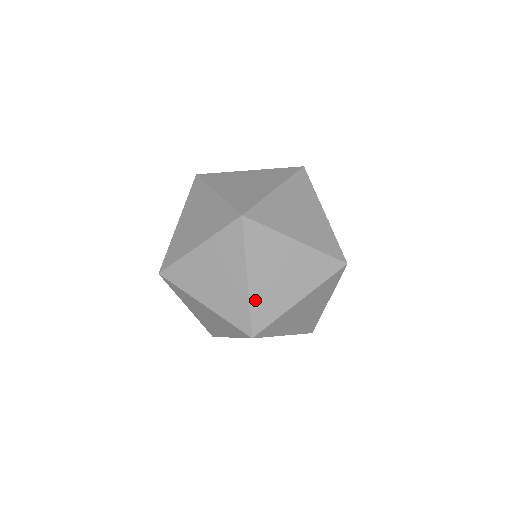
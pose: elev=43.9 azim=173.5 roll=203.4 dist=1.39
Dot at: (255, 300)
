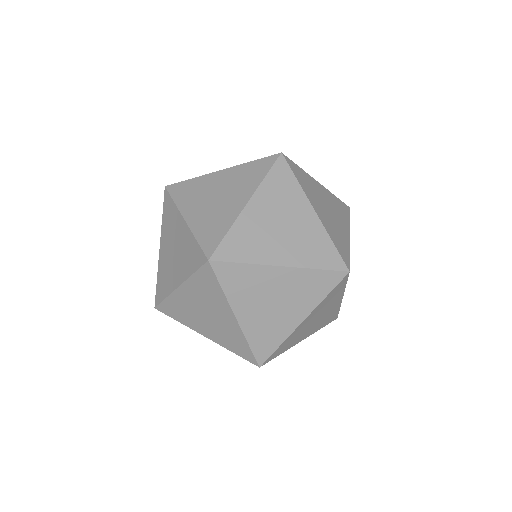
Dot at: (198, 230)
